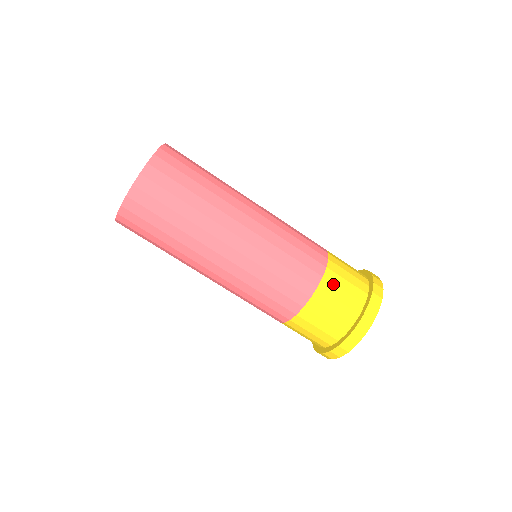
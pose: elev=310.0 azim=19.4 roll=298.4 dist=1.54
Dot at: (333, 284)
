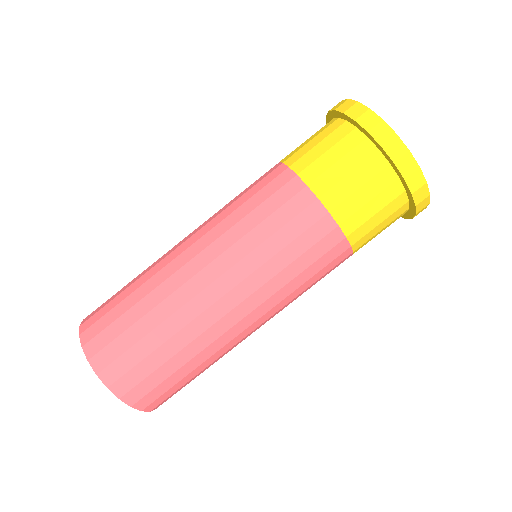
Dot at: (333, 187)
